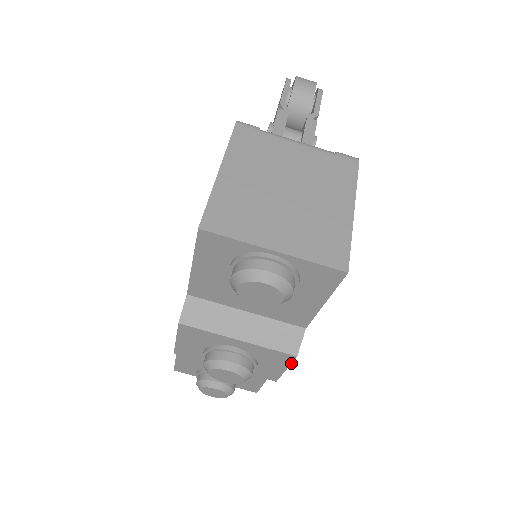
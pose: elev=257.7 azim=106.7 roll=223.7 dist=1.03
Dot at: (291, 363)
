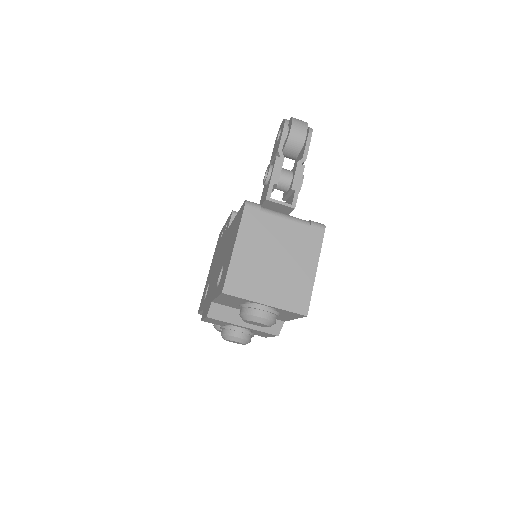
Dot at: occluded
